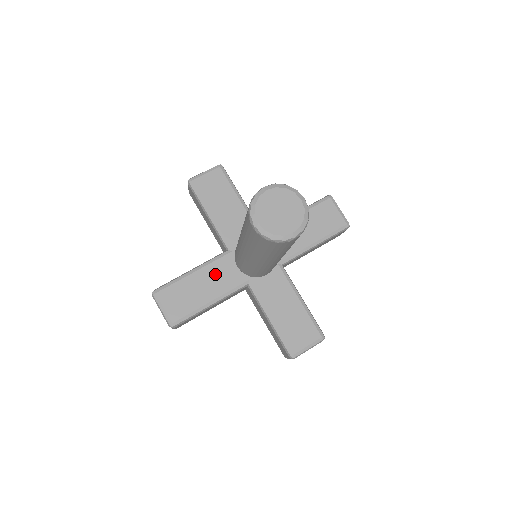
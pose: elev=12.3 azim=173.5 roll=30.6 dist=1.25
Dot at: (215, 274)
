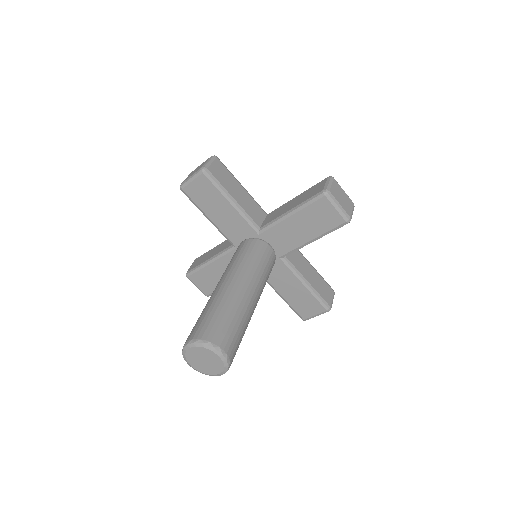
Dot at: (227, 265)
